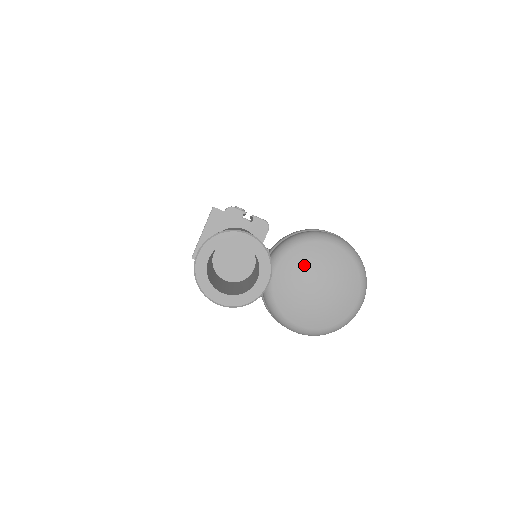
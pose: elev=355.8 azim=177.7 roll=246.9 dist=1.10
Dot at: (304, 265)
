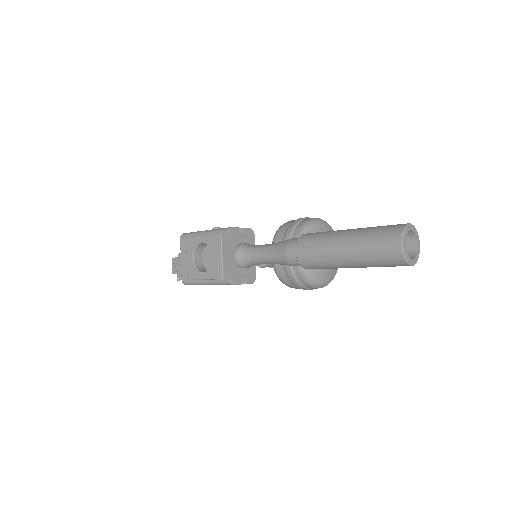
Dot at: occluded
